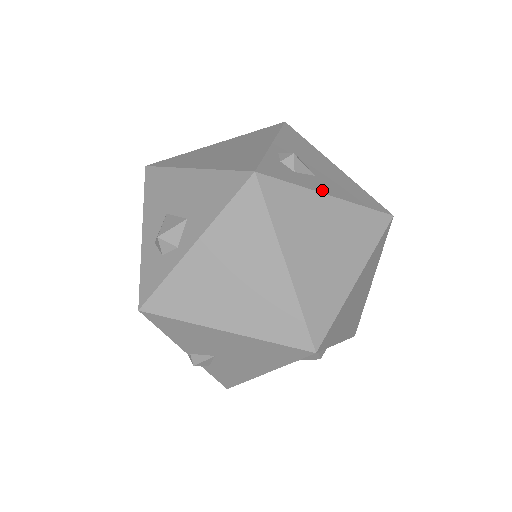
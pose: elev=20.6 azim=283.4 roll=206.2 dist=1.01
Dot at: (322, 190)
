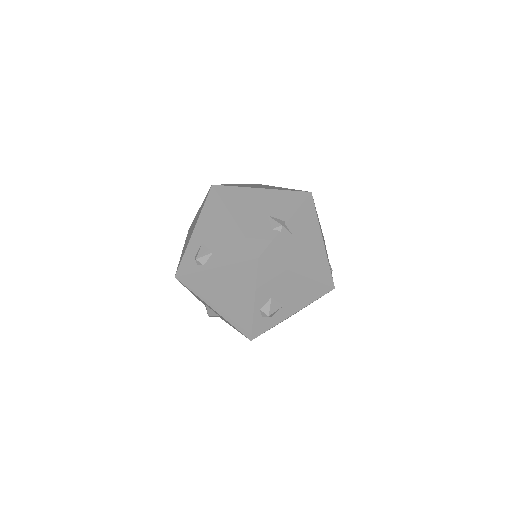
Dot at: (288, 316)
